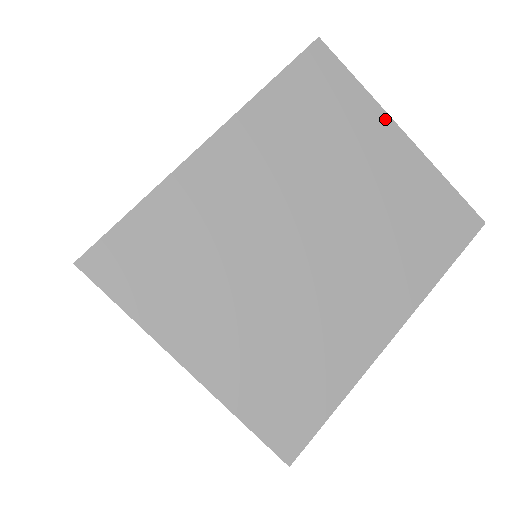
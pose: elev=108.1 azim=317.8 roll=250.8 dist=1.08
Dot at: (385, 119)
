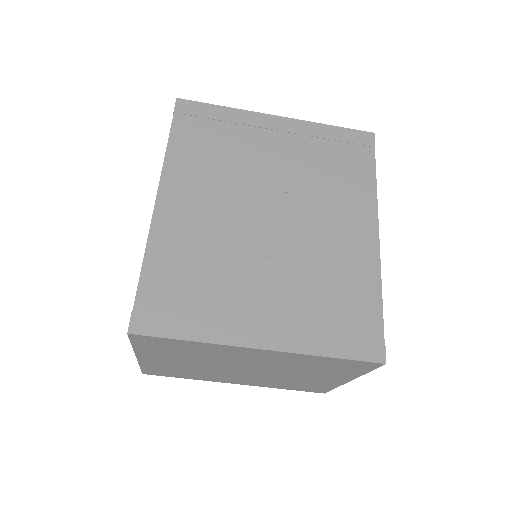
Dot at: (352, 378)
